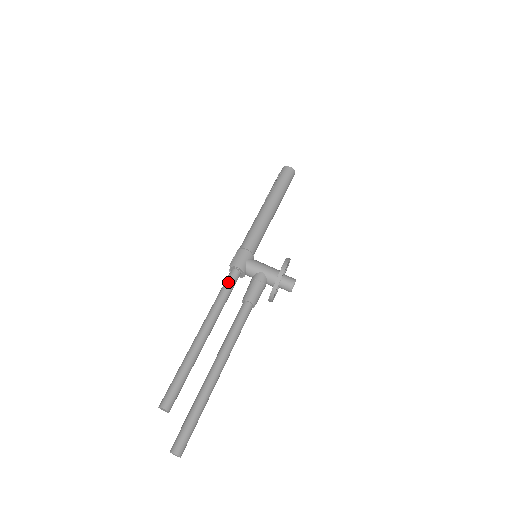
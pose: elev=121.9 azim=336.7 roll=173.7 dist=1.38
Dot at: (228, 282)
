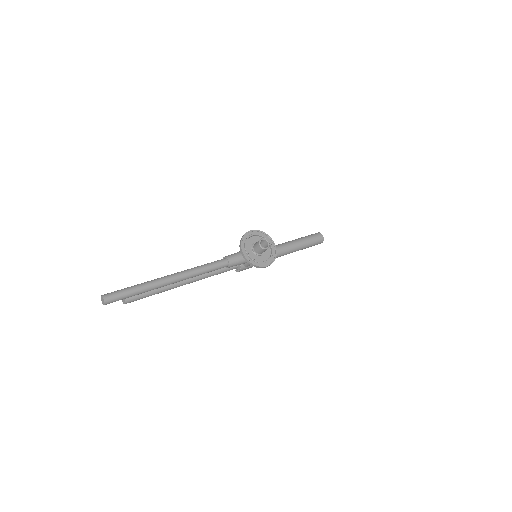
Dot at: occluded
